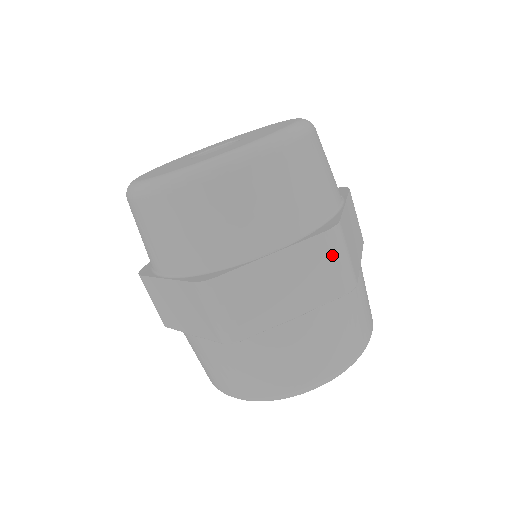
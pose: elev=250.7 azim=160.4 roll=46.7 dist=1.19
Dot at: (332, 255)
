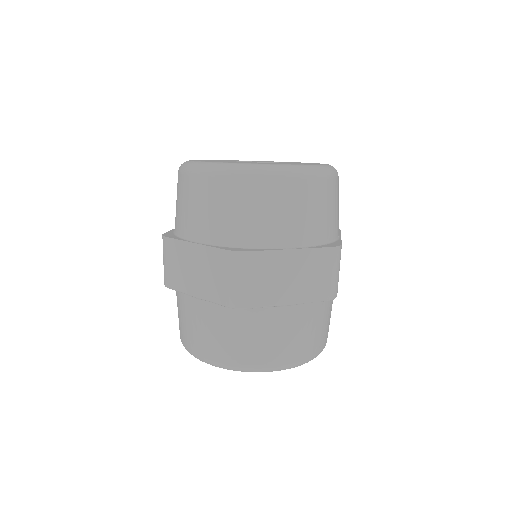
Dot at: (331, 266)
